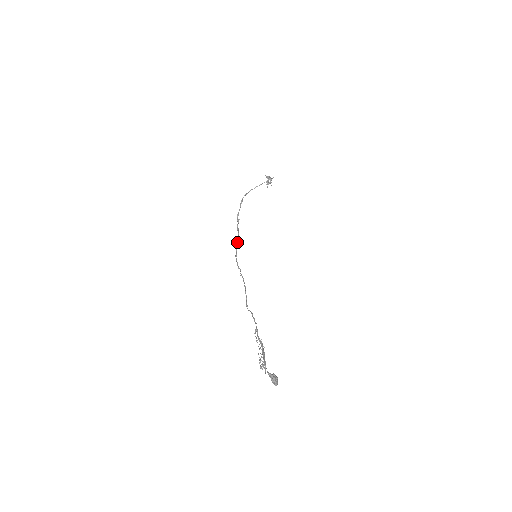
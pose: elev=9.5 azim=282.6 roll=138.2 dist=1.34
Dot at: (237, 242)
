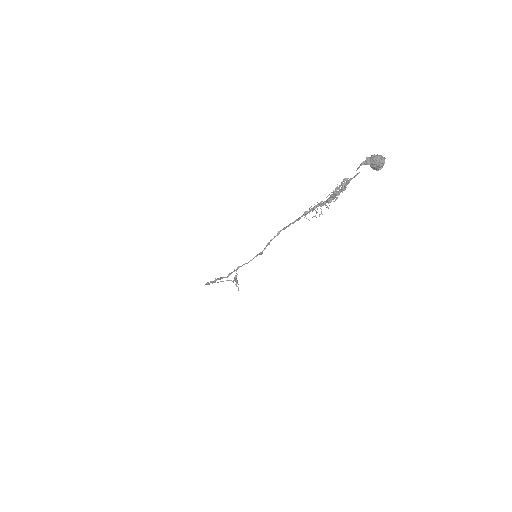
Dot at: (216, 280)
